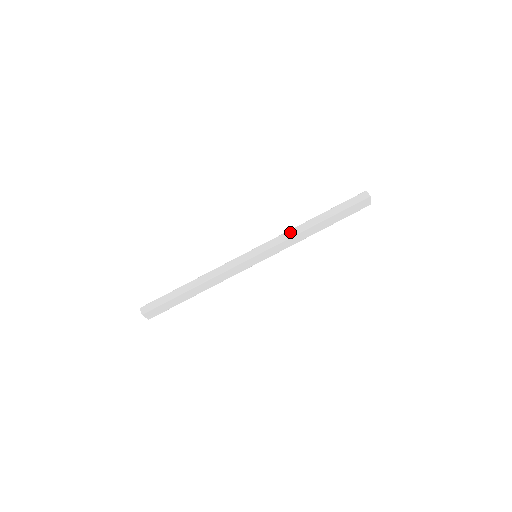
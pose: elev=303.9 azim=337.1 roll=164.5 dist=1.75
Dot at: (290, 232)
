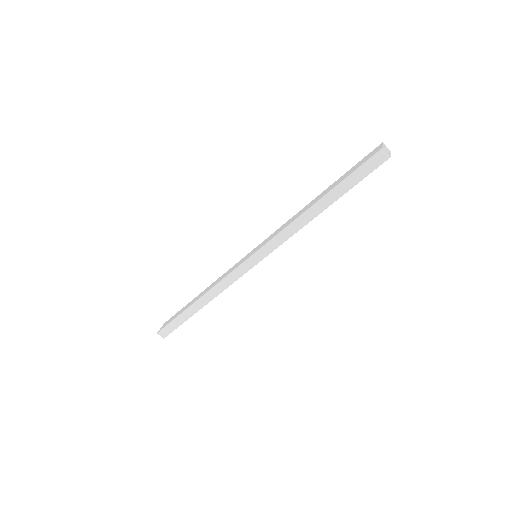
Dot at: (289, 229)
